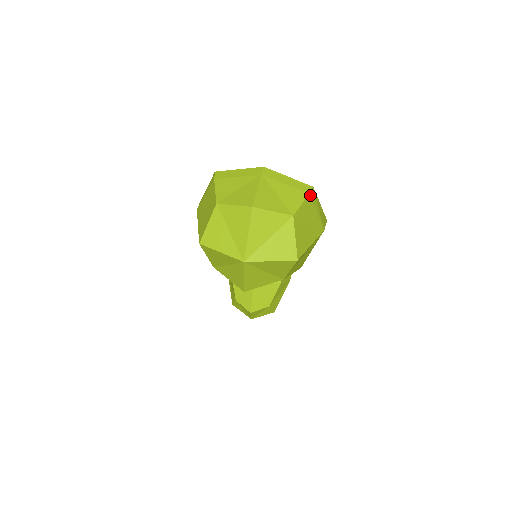
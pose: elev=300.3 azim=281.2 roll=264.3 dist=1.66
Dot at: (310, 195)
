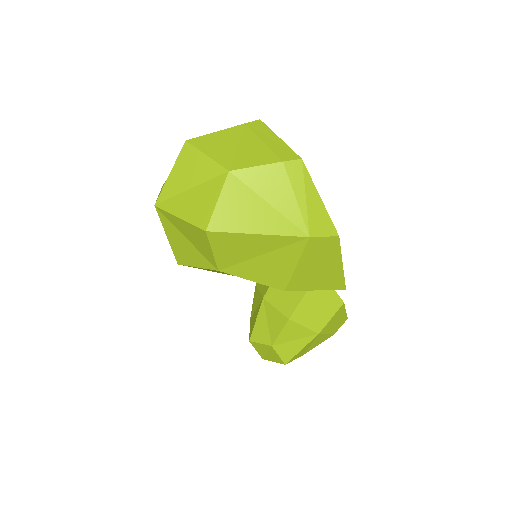
Dot at: (286, 165)
